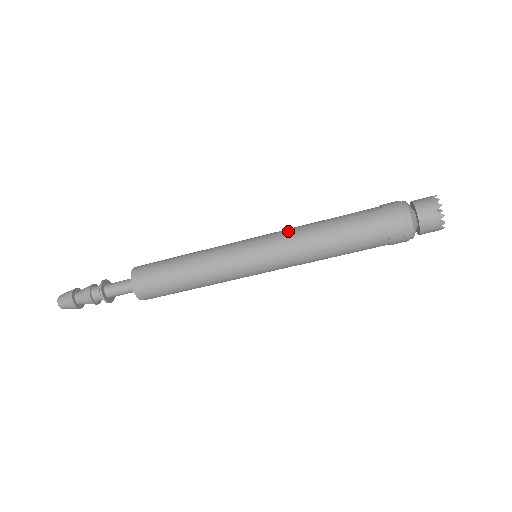
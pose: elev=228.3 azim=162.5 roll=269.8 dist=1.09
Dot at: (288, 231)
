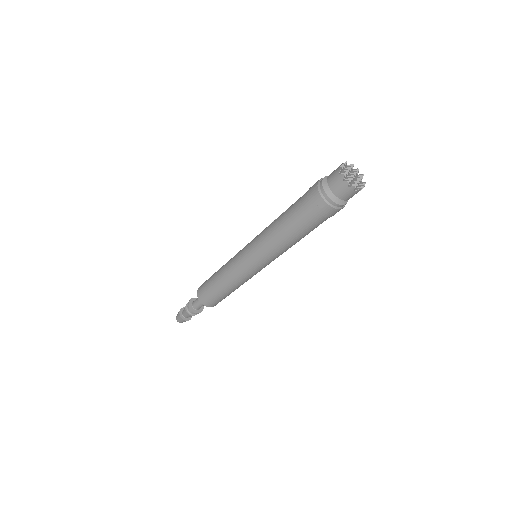
Dot at: (264, 229)
